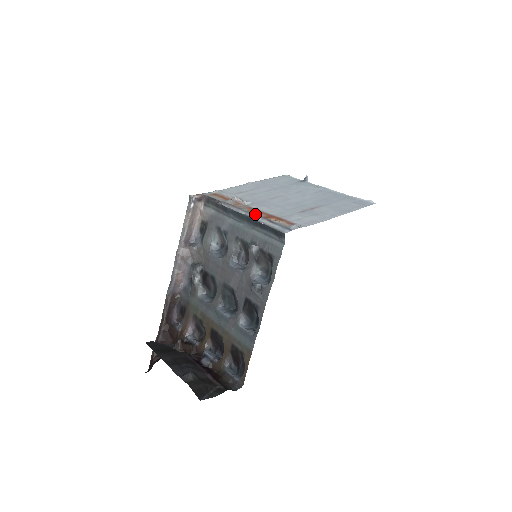
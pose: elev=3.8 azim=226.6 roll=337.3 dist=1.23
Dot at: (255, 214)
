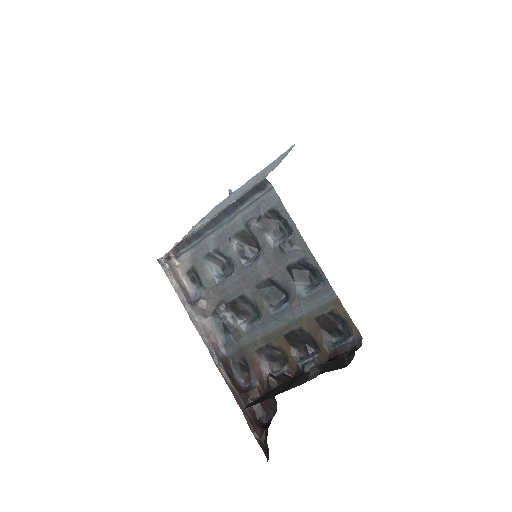
Dot at: occluded
